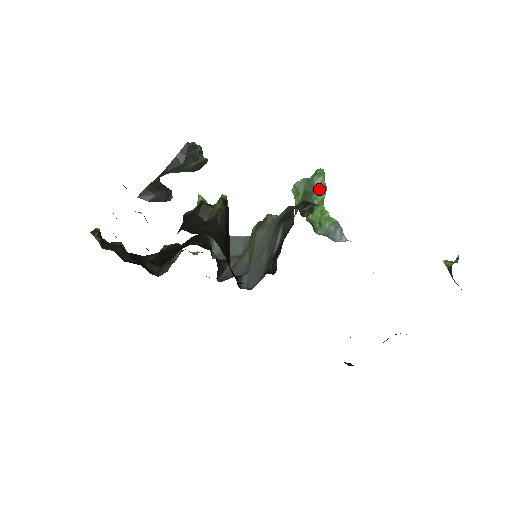
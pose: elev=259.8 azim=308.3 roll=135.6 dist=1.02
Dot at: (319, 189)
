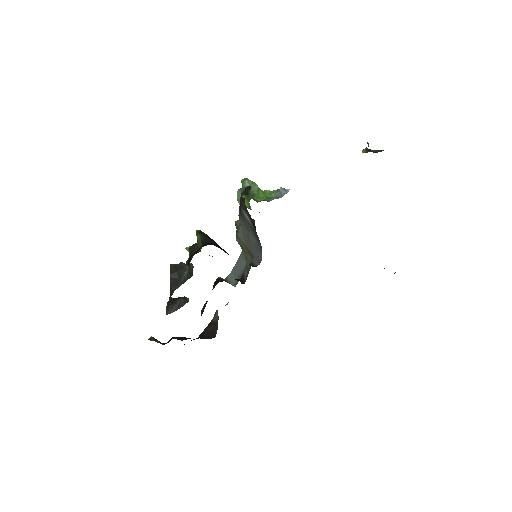
Dot at: (251, 186)
